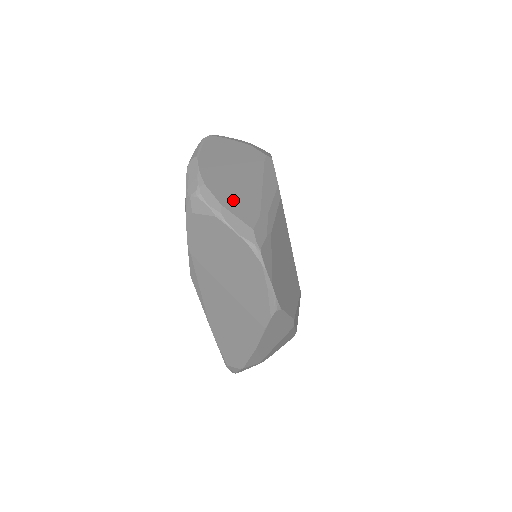
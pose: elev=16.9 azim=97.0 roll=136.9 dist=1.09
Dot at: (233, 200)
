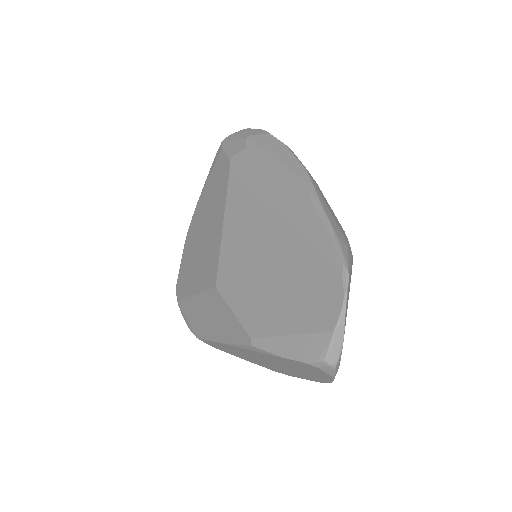
Dot at: occluded
